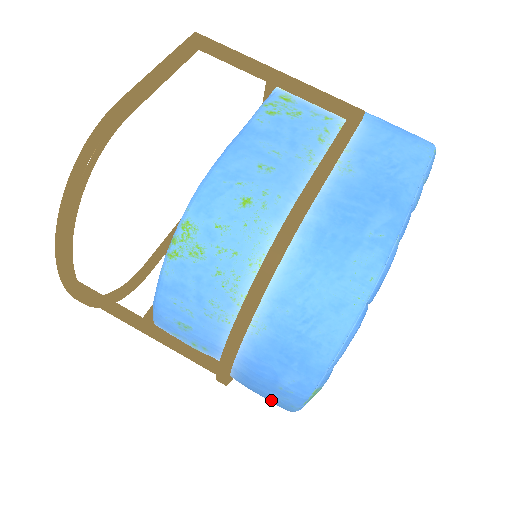
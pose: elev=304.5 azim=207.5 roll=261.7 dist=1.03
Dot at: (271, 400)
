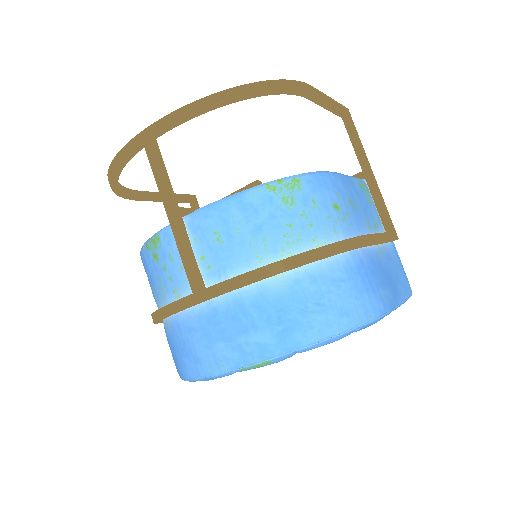
Dot at: (204, 351)
